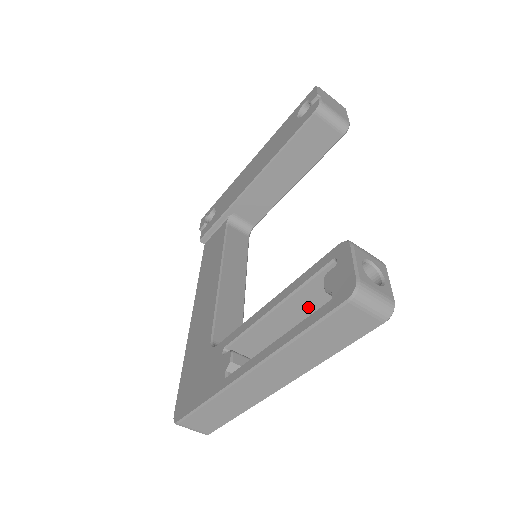
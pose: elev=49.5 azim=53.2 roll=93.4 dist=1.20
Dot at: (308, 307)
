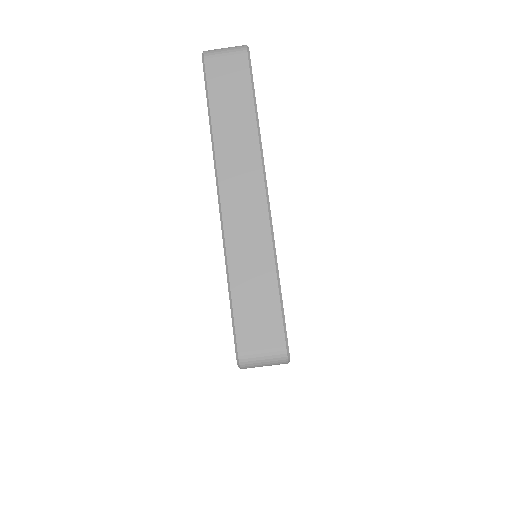
Dot at: occluded
